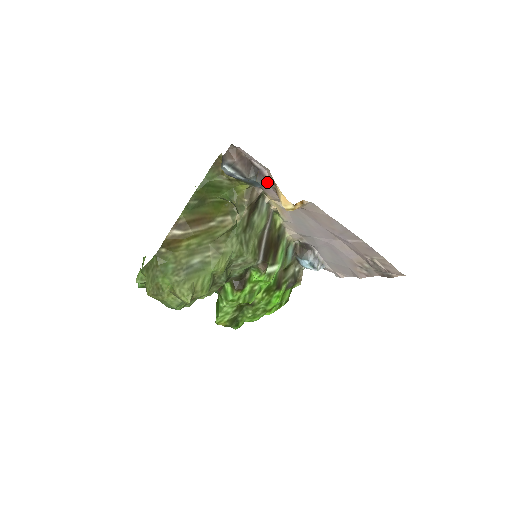
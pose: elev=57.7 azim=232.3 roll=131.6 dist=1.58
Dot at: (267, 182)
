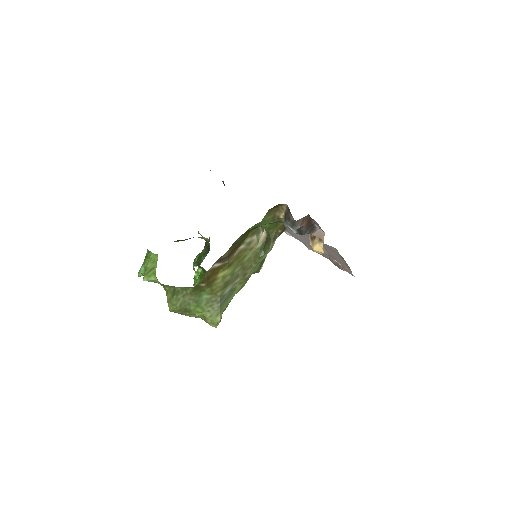
Dot at: (313, 233)
